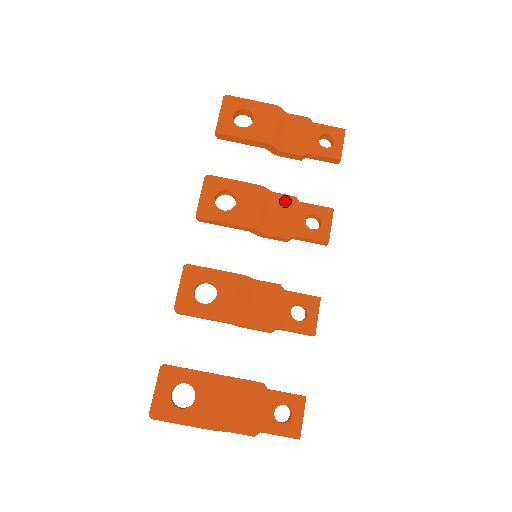
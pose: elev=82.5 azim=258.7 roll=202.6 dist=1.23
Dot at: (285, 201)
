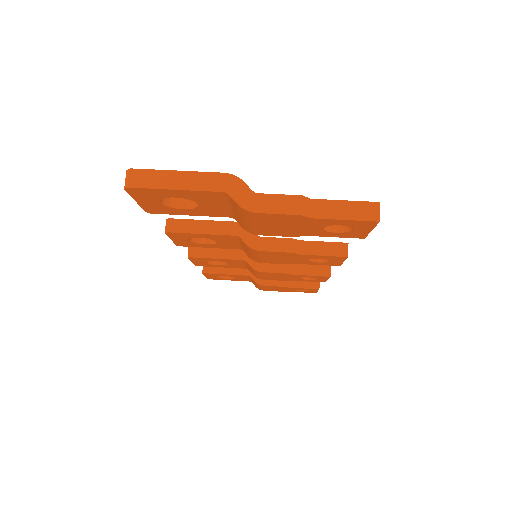
Dot at: occluded
